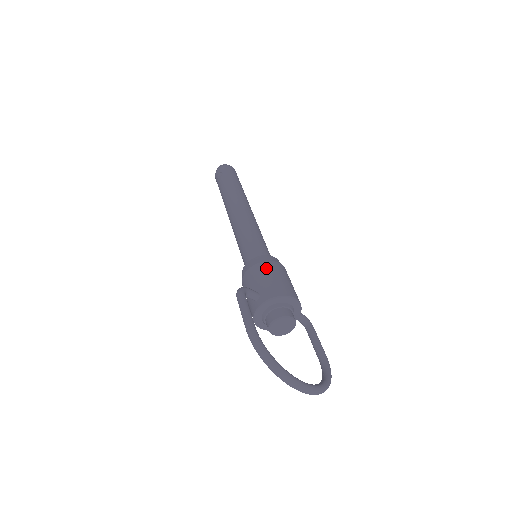
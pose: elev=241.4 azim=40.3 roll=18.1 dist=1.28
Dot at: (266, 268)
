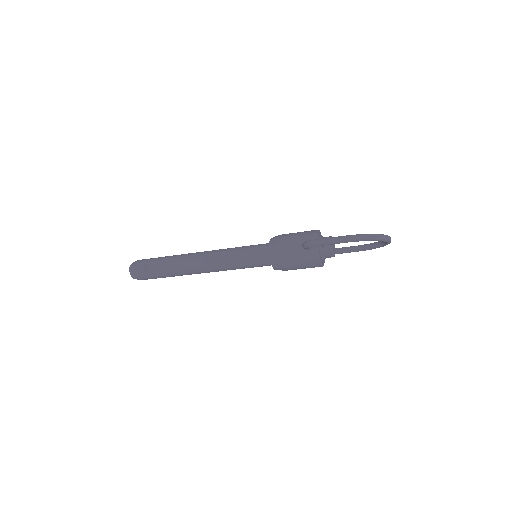
Dot at: (286, 237)
